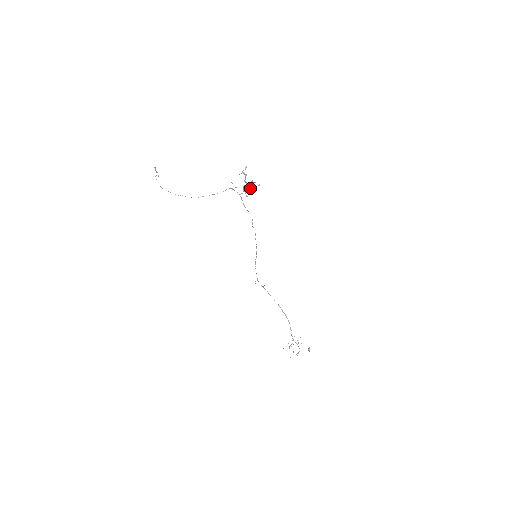
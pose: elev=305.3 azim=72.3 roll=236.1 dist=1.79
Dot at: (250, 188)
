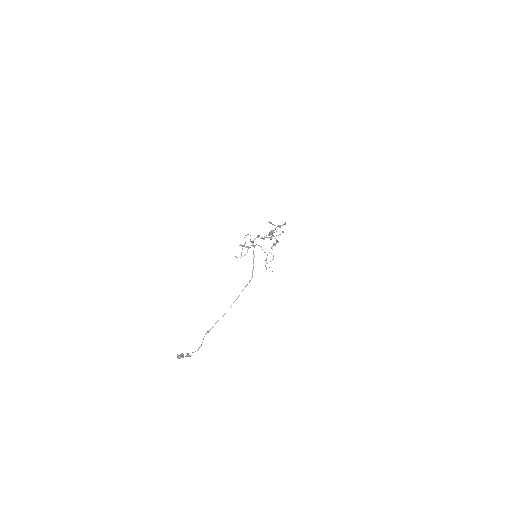
Dot at: (272, 234)
